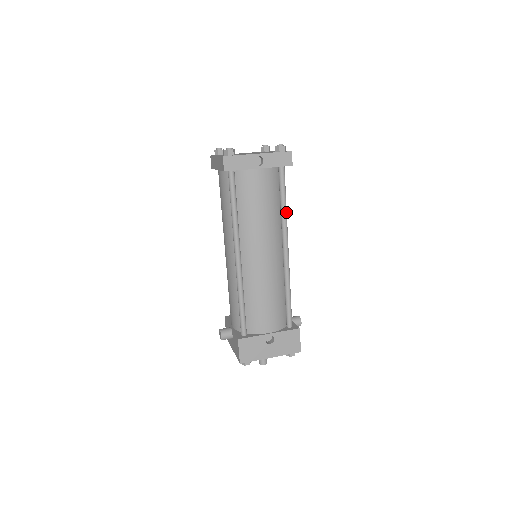
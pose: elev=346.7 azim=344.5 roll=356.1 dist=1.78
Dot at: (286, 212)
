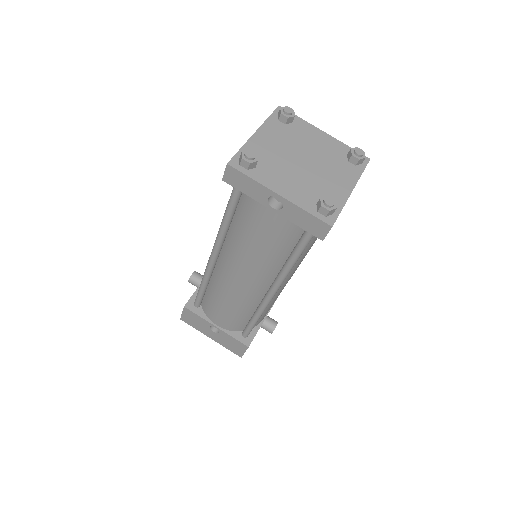
Dot at: (291, 267)
